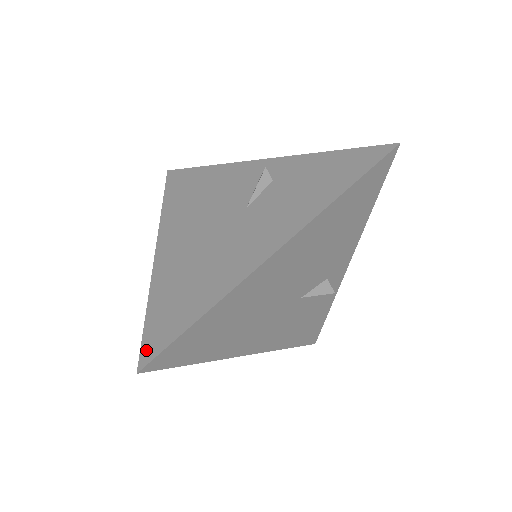
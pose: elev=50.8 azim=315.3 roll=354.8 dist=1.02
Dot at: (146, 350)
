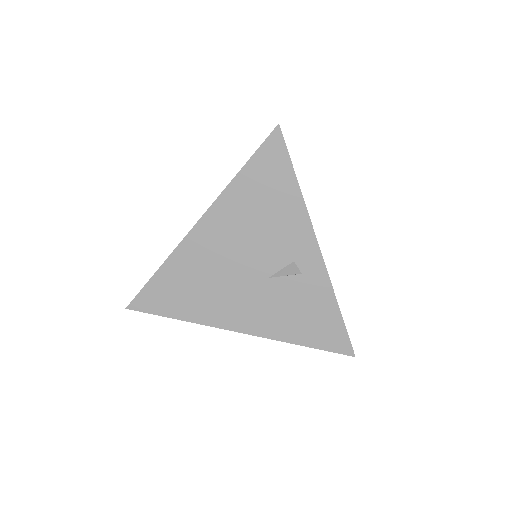
Dot at: occluded
